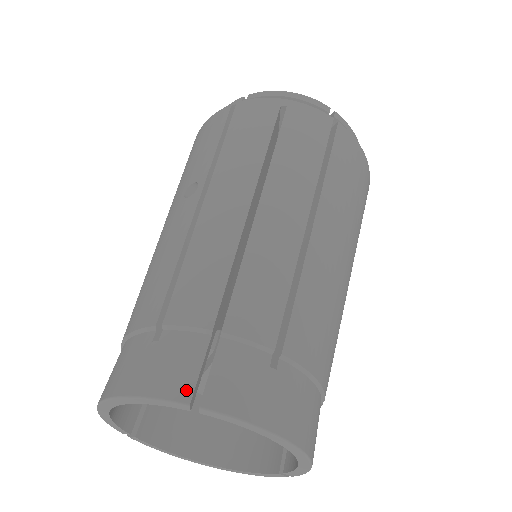
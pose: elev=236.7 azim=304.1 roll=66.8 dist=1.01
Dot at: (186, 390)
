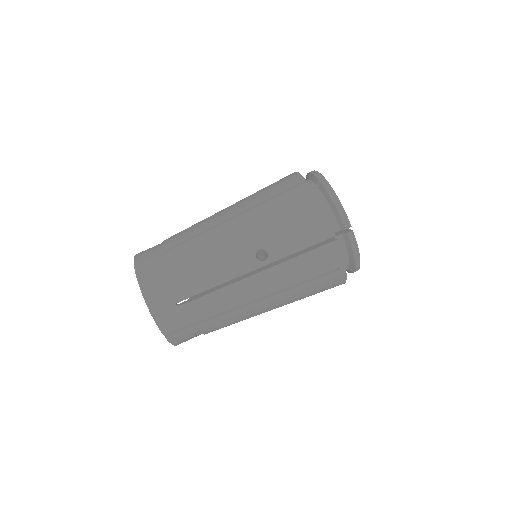
Dot at: (167, 331)
